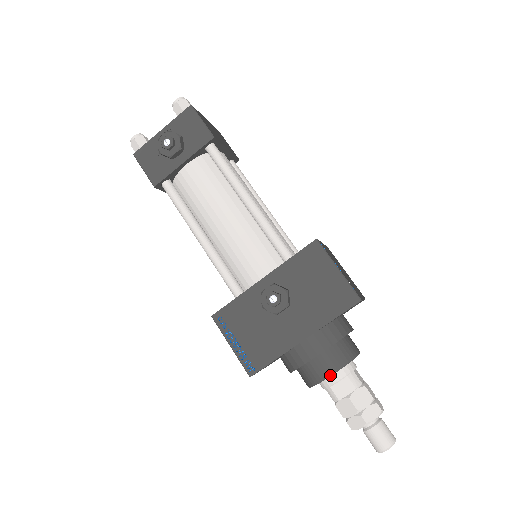
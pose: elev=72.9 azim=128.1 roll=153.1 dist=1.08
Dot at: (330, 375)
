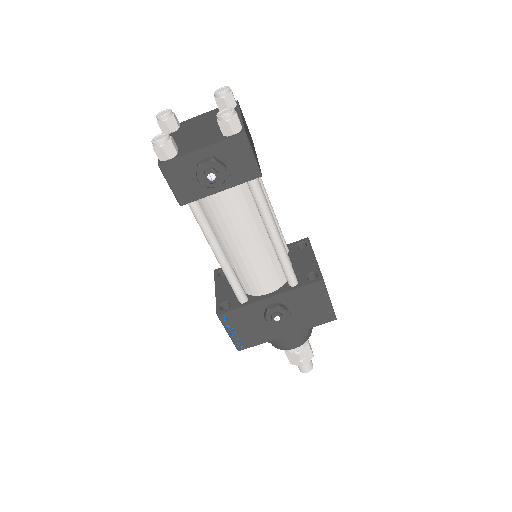
Dot at: occluded
